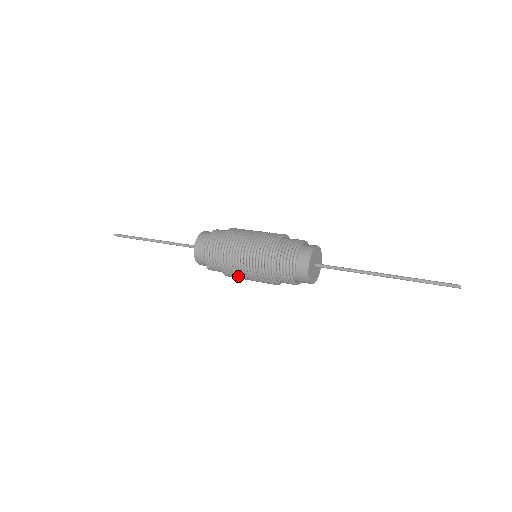
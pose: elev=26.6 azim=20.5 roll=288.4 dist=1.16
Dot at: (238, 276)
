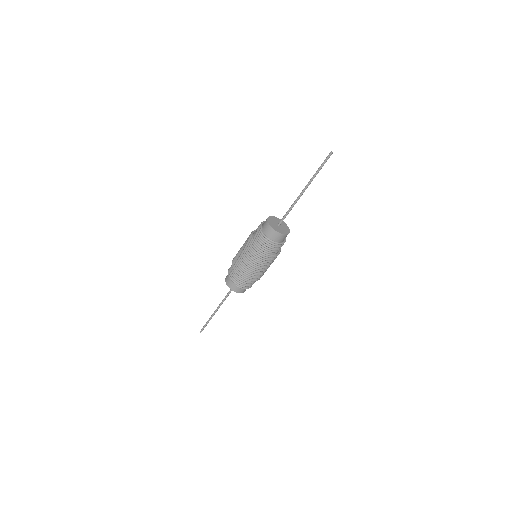
Dot at: (247, 269)
